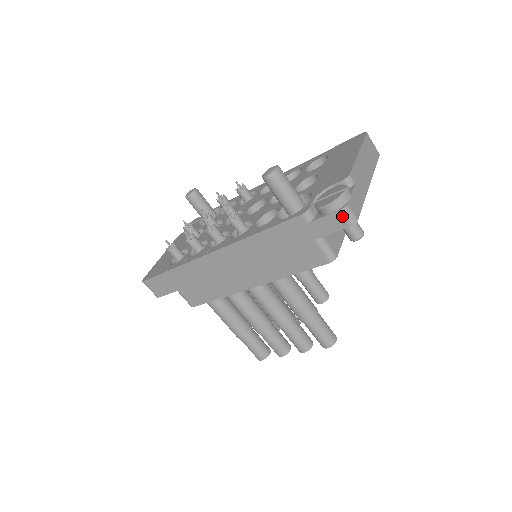
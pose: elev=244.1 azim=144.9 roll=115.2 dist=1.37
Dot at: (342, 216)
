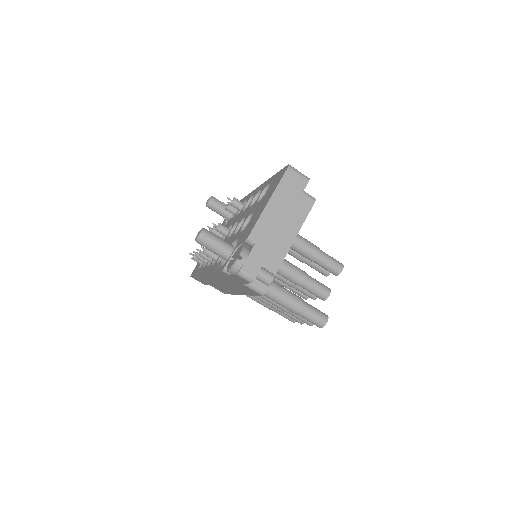
Dot at: (241, 277)
